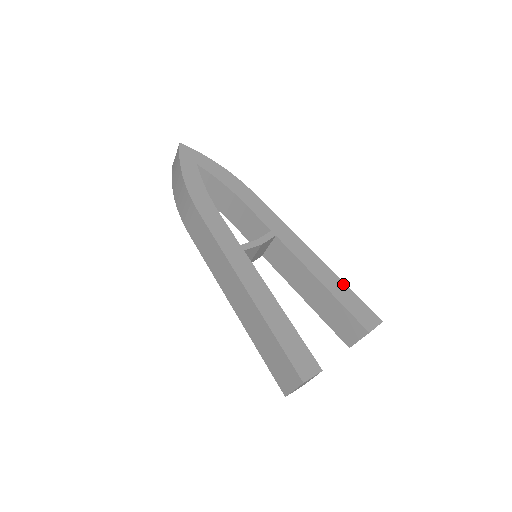
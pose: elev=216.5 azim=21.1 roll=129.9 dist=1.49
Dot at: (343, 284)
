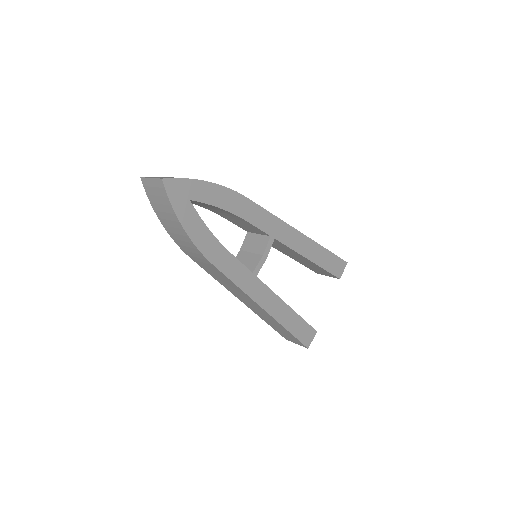
Dot at: (324, 249)
